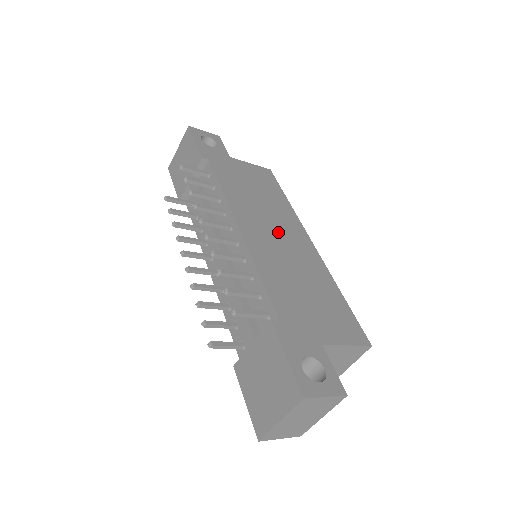
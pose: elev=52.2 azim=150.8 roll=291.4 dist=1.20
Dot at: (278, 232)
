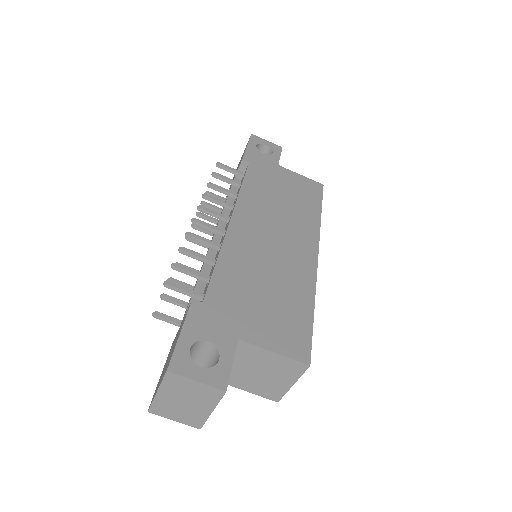
Dot at: (278, 235)
